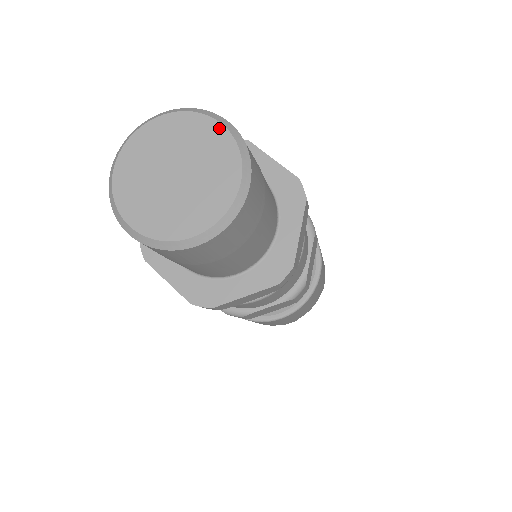
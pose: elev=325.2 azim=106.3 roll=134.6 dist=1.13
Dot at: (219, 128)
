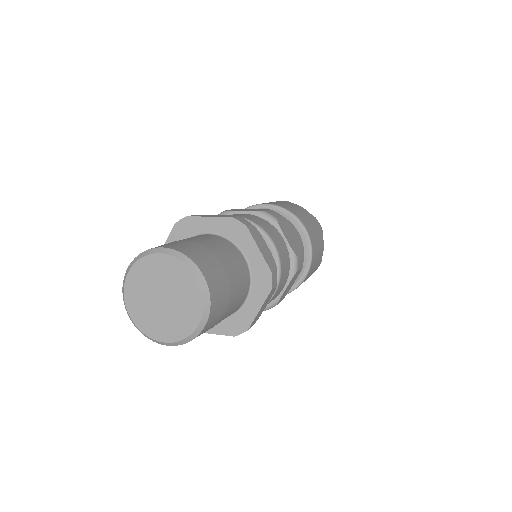
Dot at: (195, 282)
